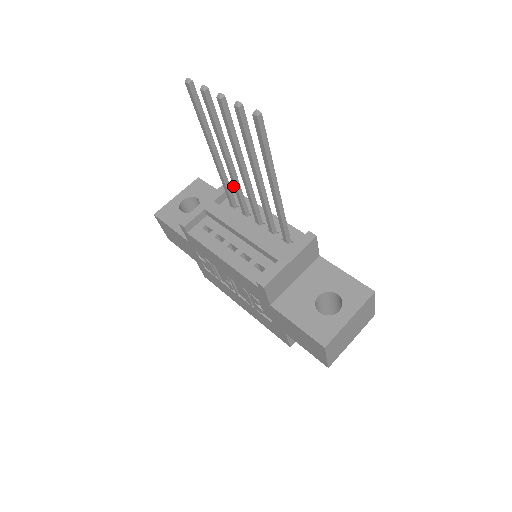
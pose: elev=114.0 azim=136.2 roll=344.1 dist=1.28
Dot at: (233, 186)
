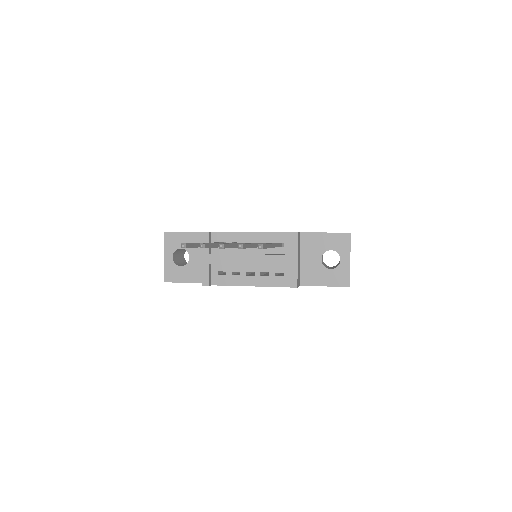
Dot at: (209, 232)
